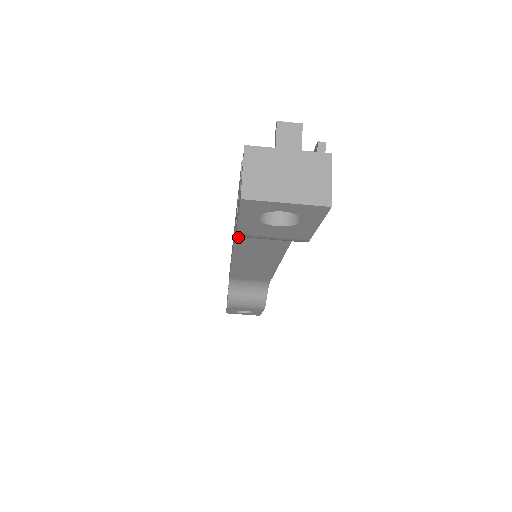
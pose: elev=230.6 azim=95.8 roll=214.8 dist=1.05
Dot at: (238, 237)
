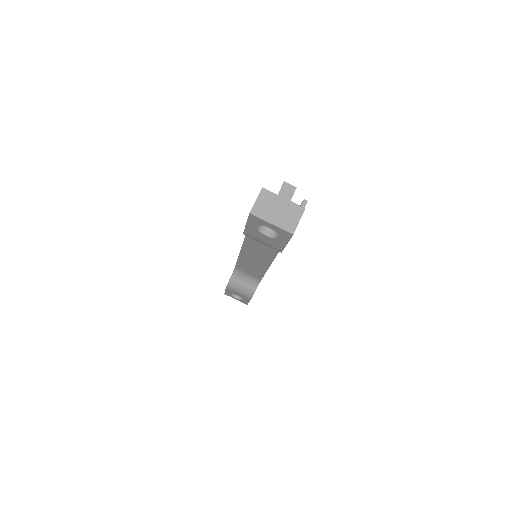
Dot at: (247, 238)
